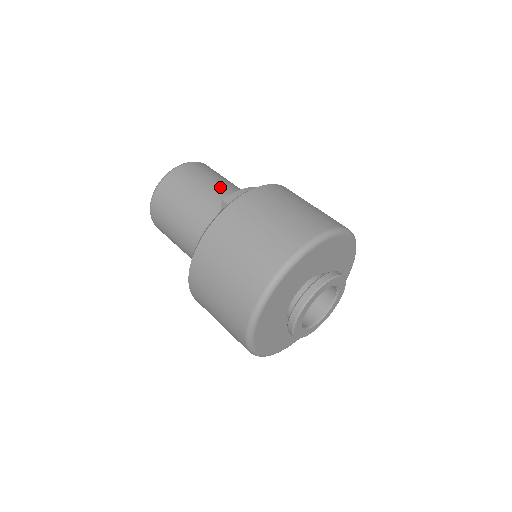
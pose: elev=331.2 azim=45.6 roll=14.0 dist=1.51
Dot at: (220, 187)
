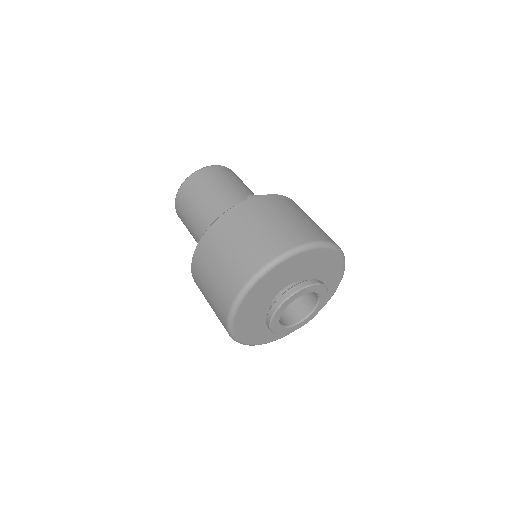
Dot at: (247, 191)
